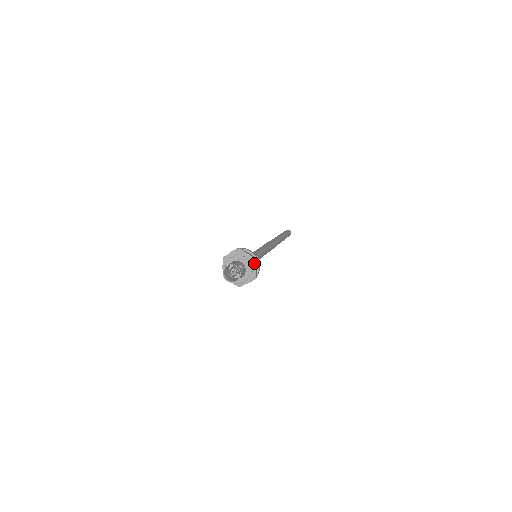
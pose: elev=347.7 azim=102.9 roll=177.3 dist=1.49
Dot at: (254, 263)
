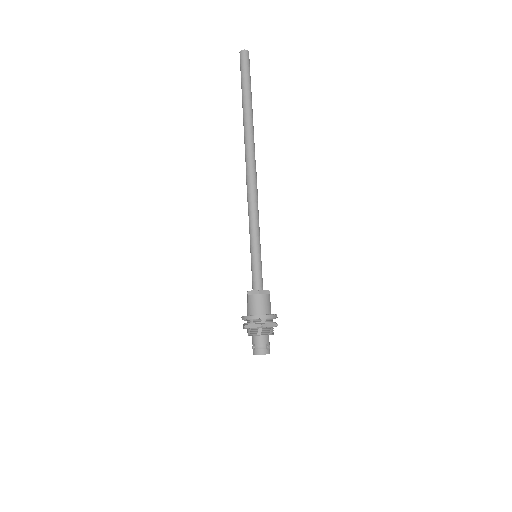
Dot at: occluded
